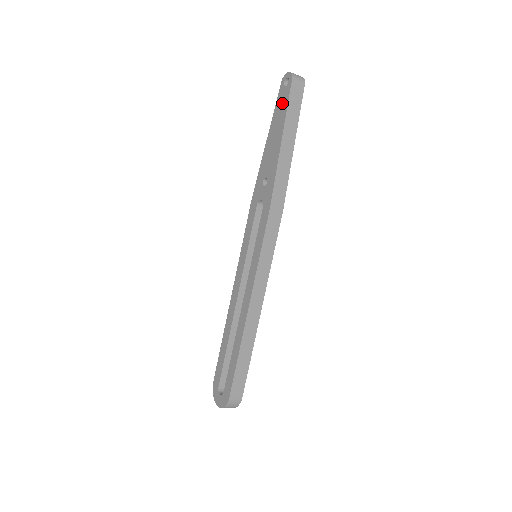
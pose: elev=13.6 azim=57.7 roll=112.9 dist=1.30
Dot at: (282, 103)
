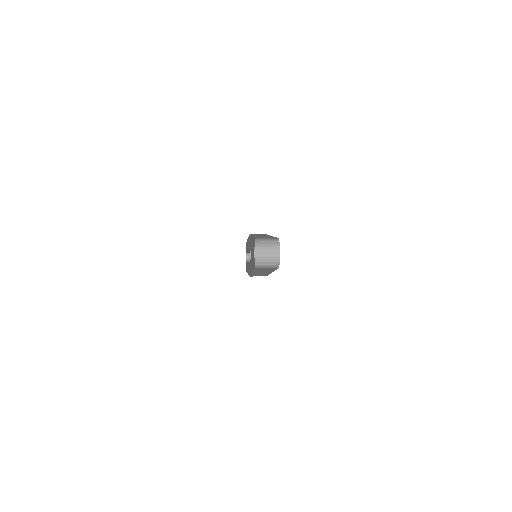
Dot at: (253, 256)
